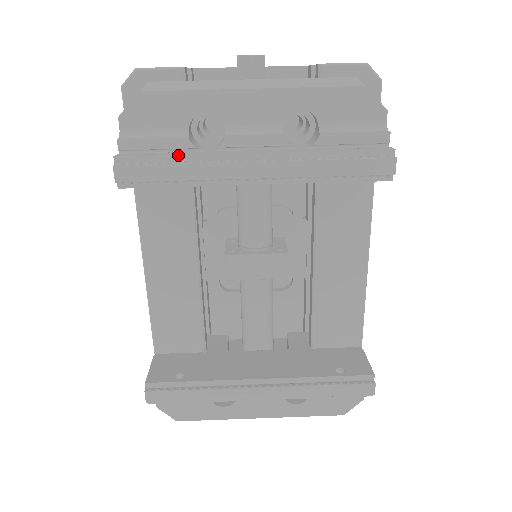
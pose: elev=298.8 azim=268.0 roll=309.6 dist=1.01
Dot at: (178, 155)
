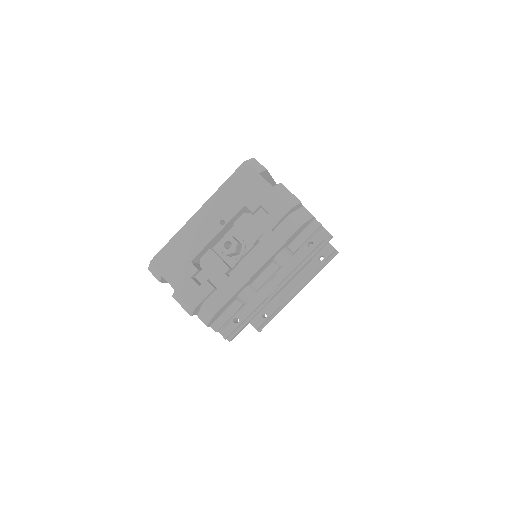
Dot at: (249, 316)
